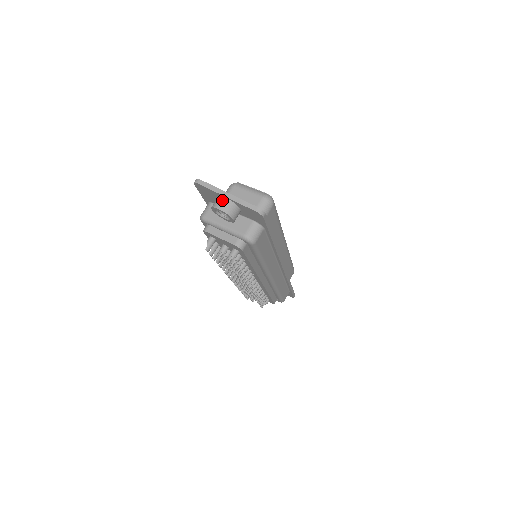
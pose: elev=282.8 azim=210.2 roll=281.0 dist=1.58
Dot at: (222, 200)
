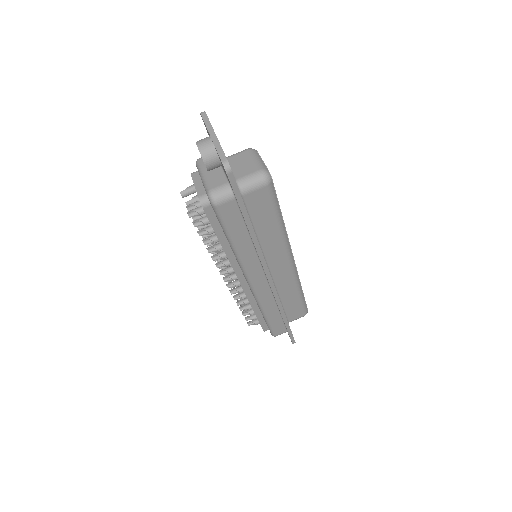
Dot at: (207, 139)
